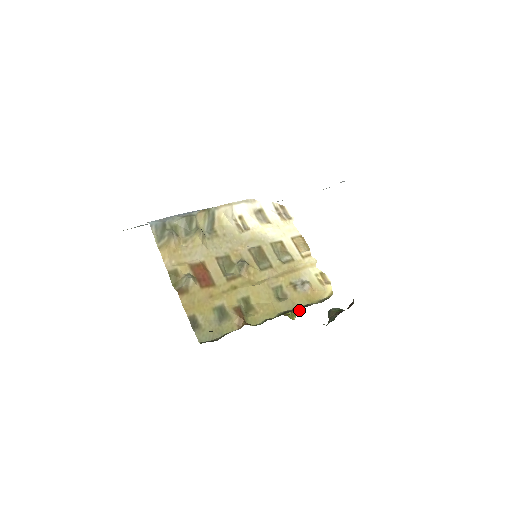
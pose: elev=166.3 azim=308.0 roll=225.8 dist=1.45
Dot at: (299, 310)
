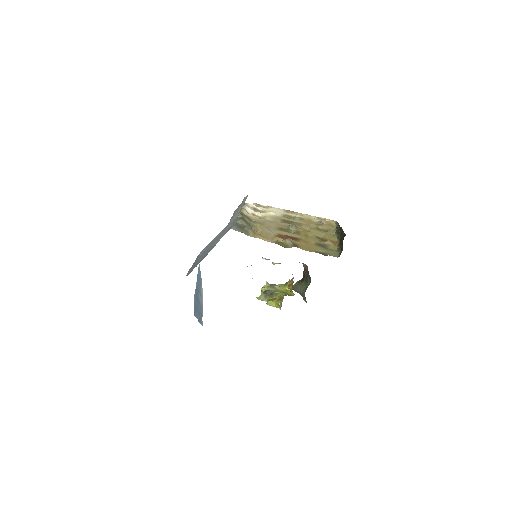
Dot at: (289, 289)
